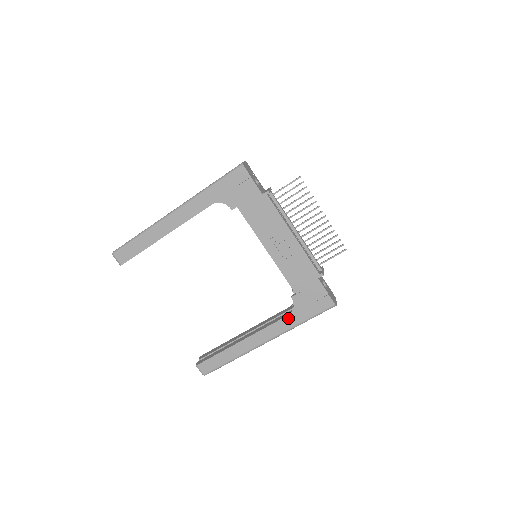
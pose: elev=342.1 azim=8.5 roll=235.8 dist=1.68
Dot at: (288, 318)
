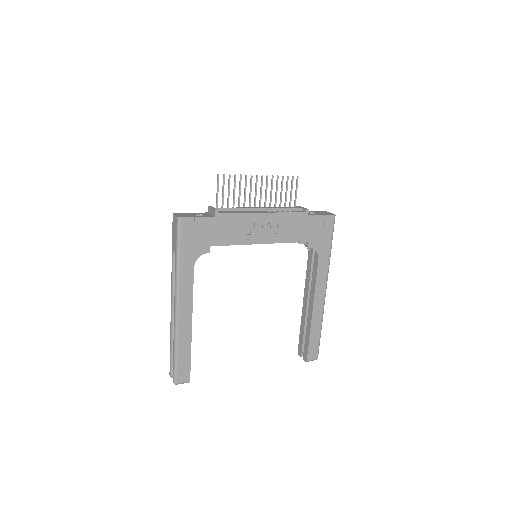
Dot at: (320, 261)
